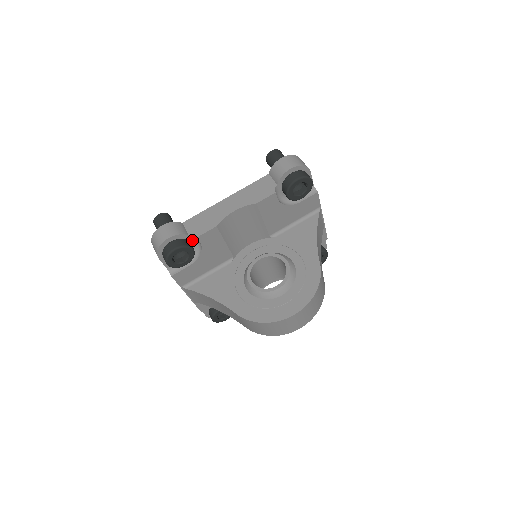
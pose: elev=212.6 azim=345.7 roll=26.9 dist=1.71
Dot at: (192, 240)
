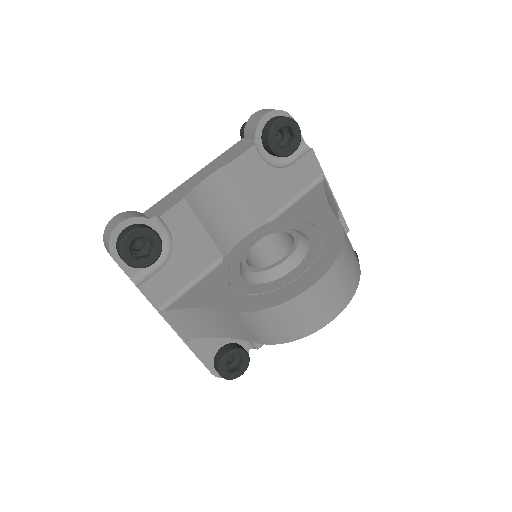
Dot at: (157, 228)
